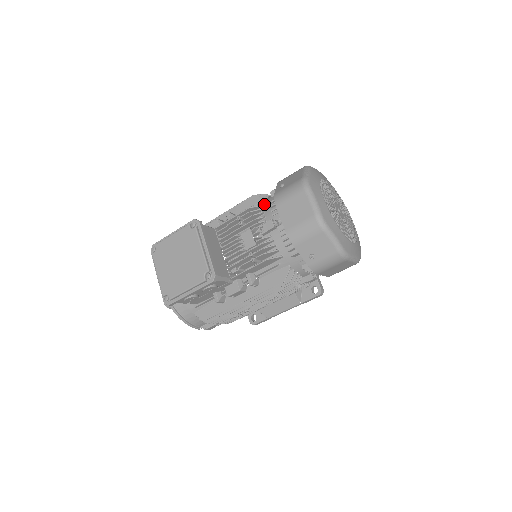
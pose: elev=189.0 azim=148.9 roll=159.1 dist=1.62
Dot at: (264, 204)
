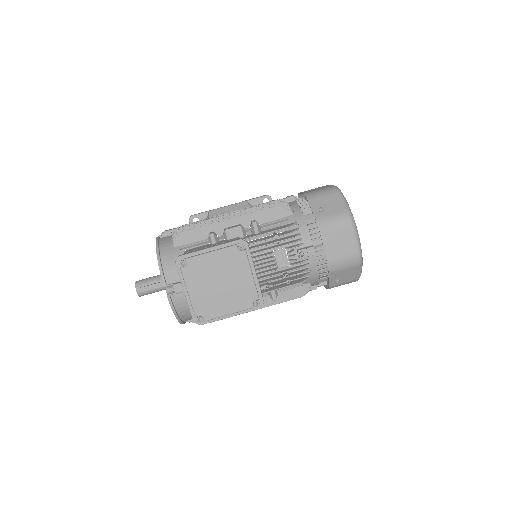
Dot at: (297, 222)
